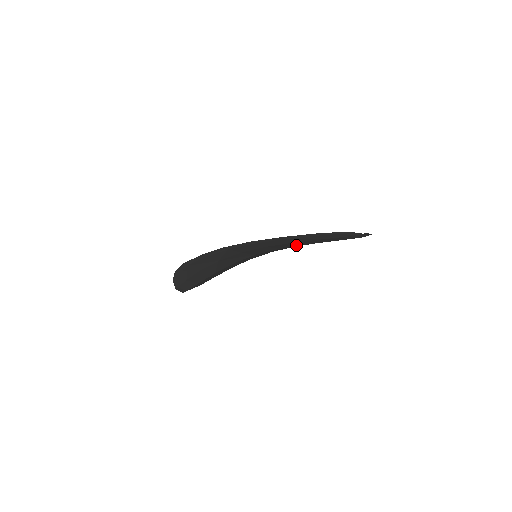
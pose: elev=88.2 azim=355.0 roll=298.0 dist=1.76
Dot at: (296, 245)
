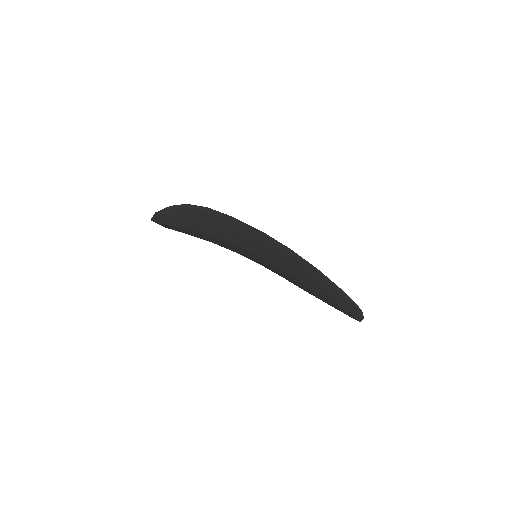
Dot at: (302, 279)
